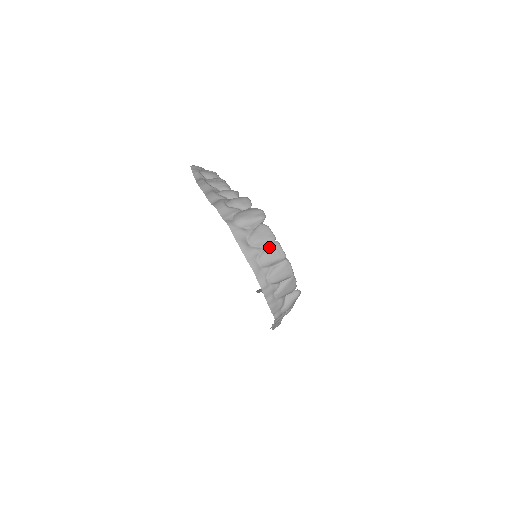
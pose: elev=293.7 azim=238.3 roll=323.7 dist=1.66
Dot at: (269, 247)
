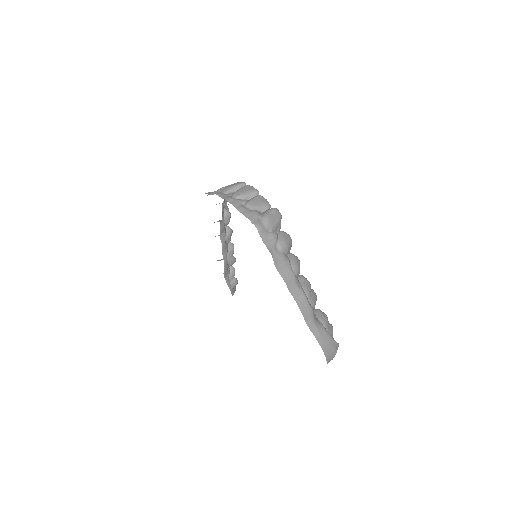
Dot at: occluded
